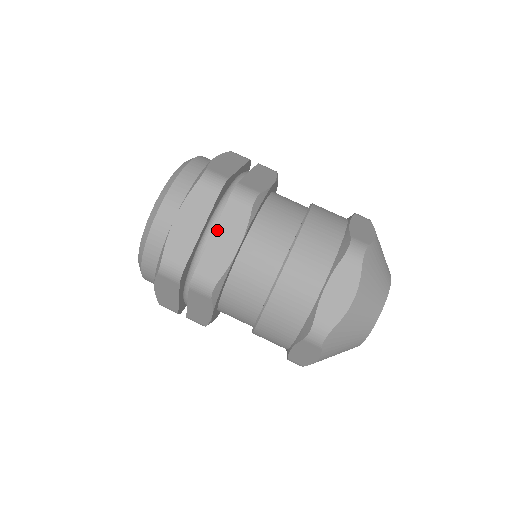
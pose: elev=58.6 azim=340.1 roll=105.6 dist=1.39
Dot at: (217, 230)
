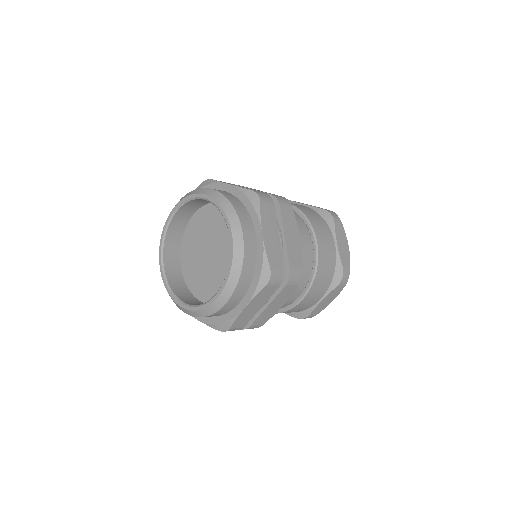
Dot at: (271, 304)
